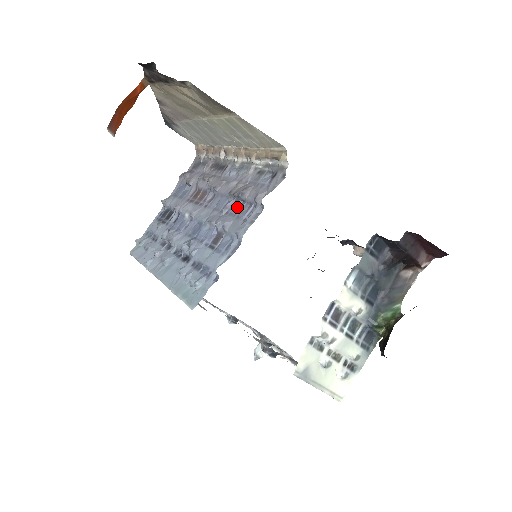
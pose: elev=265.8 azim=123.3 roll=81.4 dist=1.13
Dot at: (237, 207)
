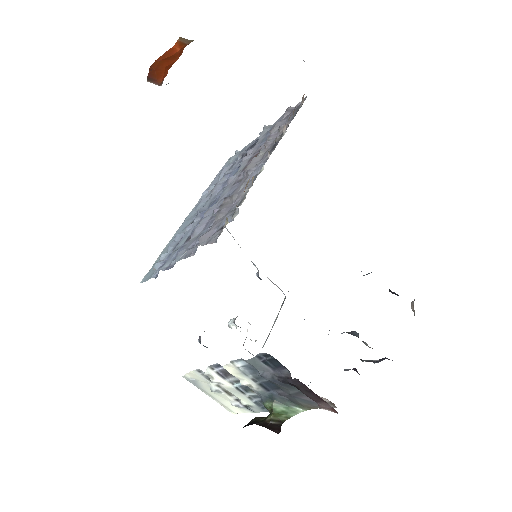
Dot at: occluded
